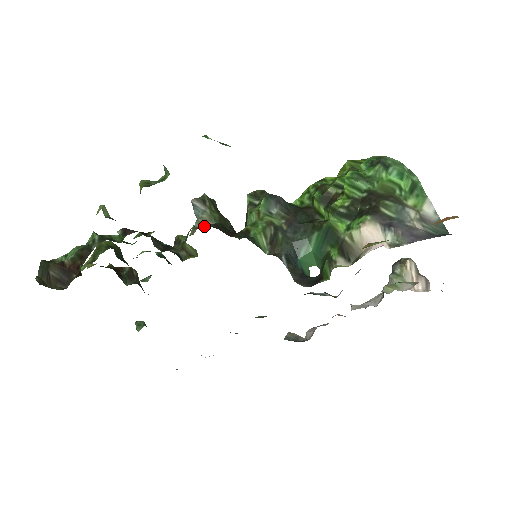
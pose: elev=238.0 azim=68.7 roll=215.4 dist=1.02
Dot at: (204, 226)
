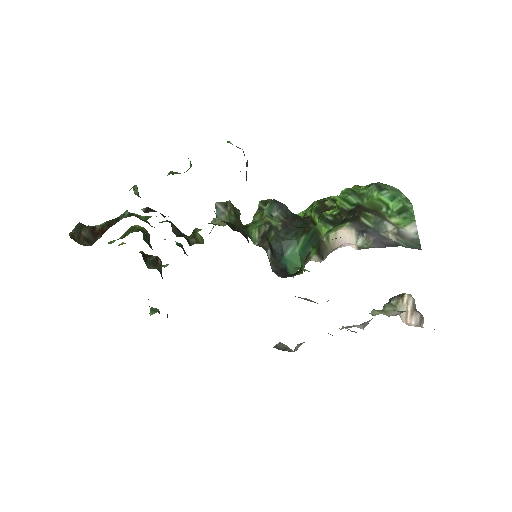
Dot at: (219, 224)
